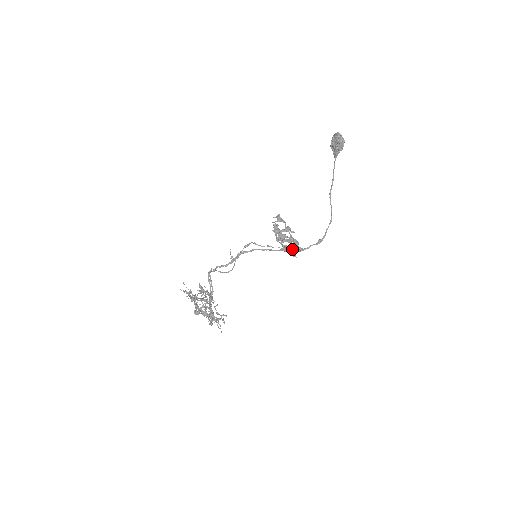
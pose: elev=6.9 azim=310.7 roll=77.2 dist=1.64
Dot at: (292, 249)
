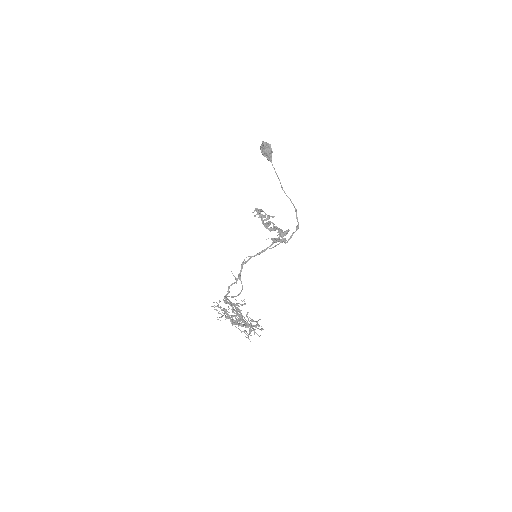
Dot at: (281, 234)
